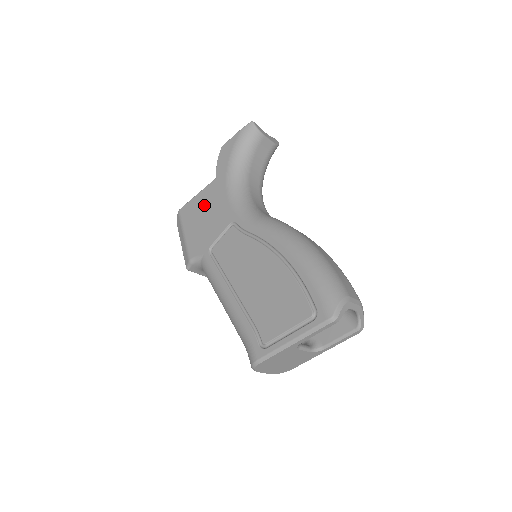
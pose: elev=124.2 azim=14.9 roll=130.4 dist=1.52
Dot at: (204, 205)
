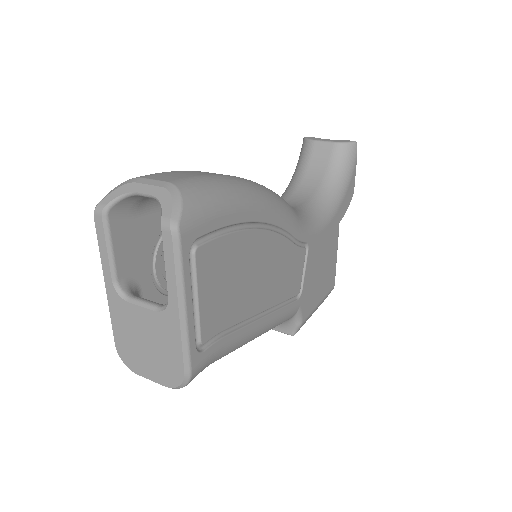
Dot at: occluded
